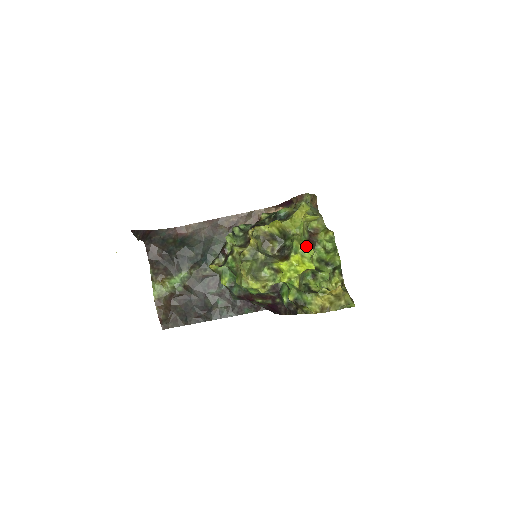
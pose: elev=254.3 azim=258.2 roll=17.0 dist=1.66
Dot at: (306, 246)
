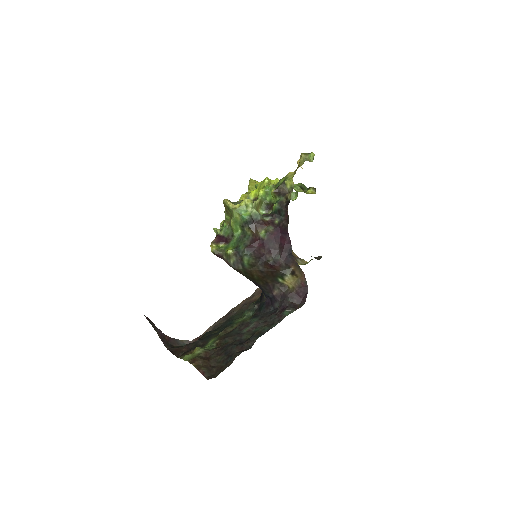
Dot at: occluded
